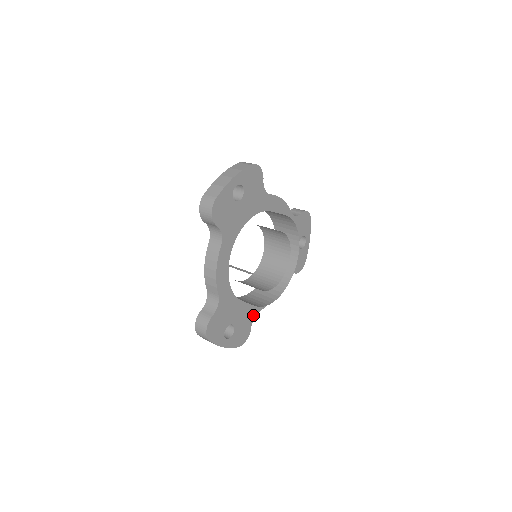
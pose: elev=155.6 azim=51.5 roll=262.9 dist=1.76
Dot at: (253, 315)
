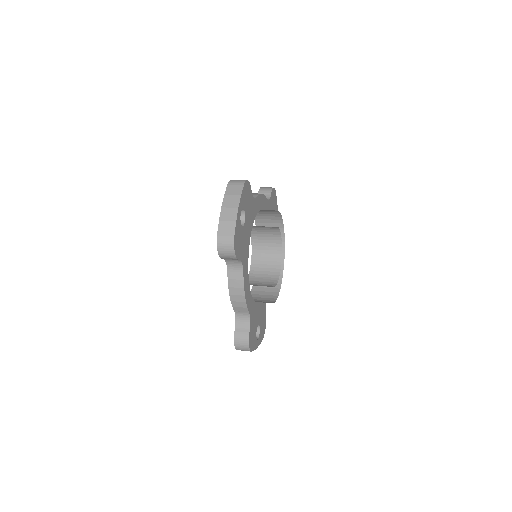
Dot at: (265, 305)
